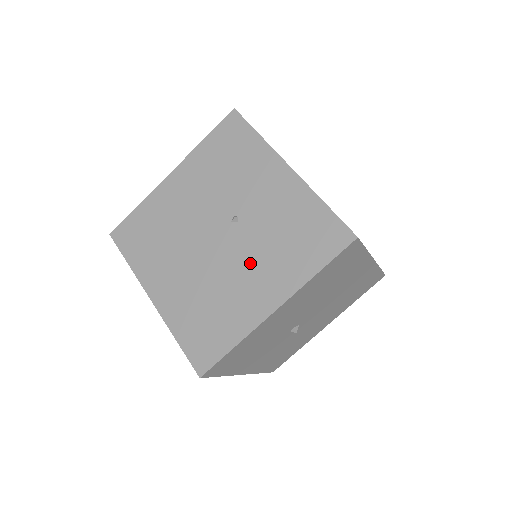
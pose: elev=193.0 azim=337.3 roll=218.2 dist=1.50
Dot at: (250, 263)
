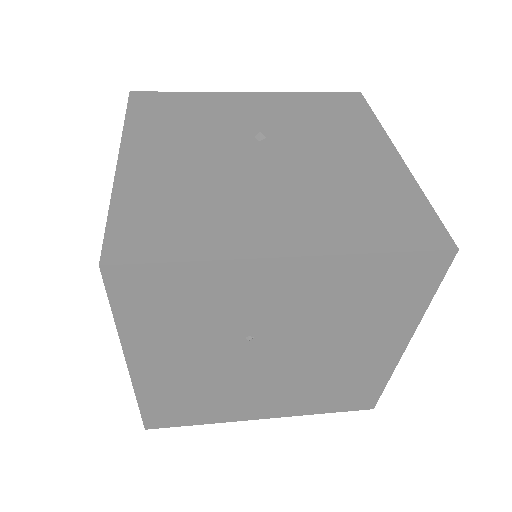
Dot at: (326, 148)
